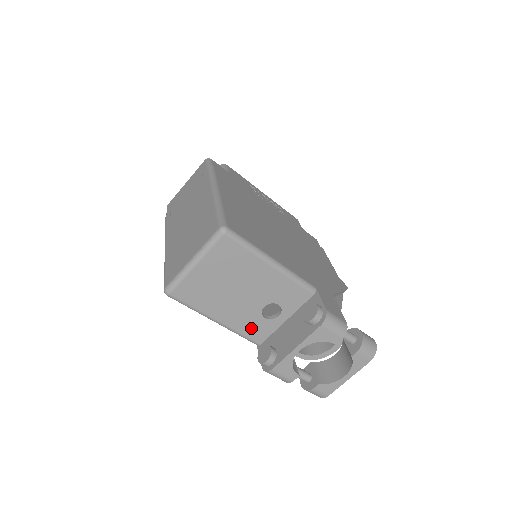
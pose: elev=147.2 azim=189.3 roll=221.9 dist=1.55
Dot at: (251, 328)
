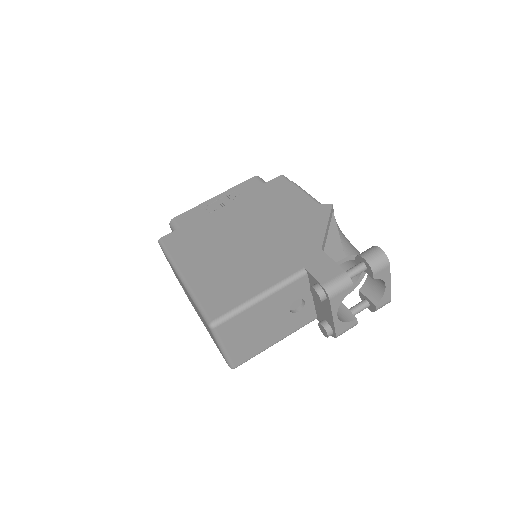
Dot at: (299, 322)
